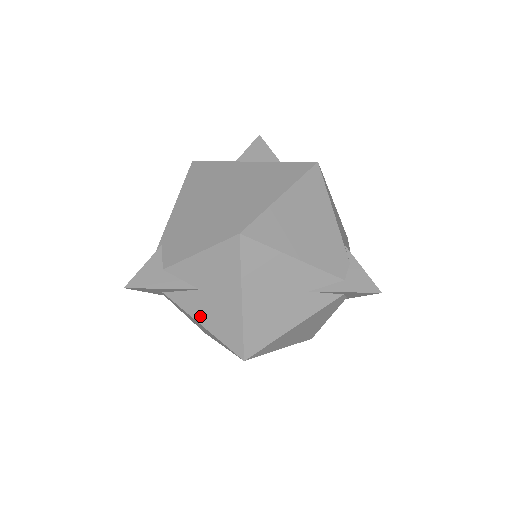
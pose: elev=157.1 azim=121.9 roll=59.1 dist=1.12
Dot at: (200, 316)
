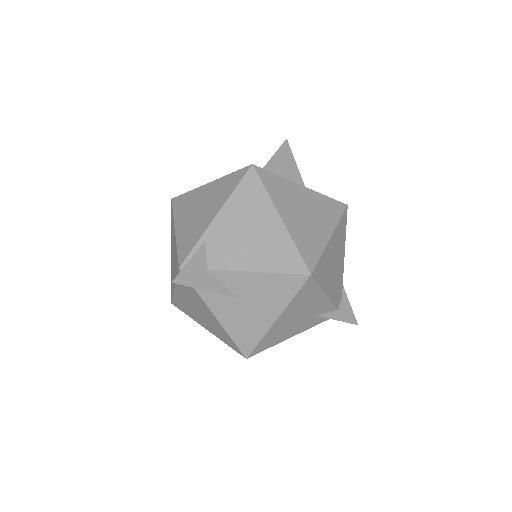
Dot at: (224, 316)
